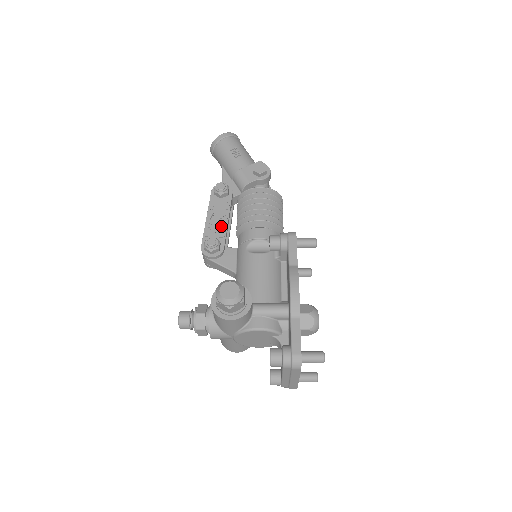
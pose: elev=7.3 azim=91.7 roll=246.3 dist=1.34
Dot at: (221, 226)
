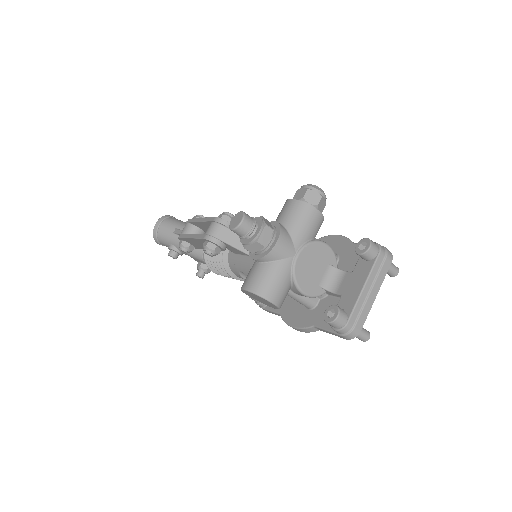
Dot at: occluded
